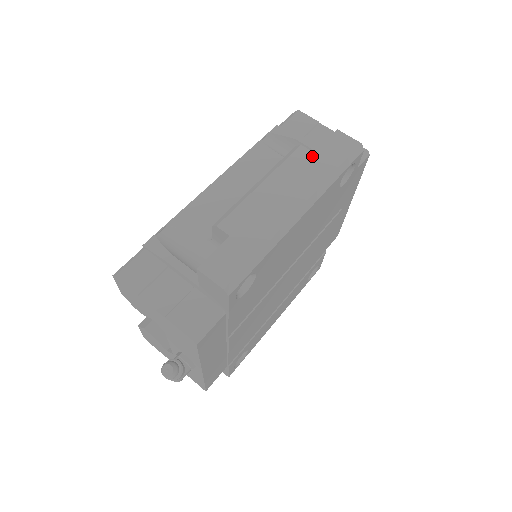
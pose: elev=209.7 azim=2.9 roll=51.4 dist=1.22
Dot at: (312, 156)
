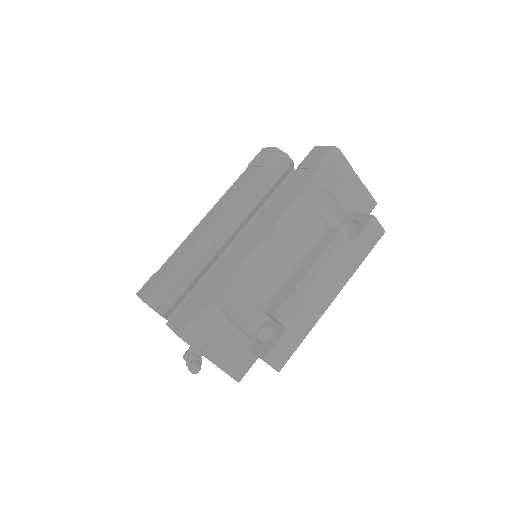
Dot at: (352, 246)
